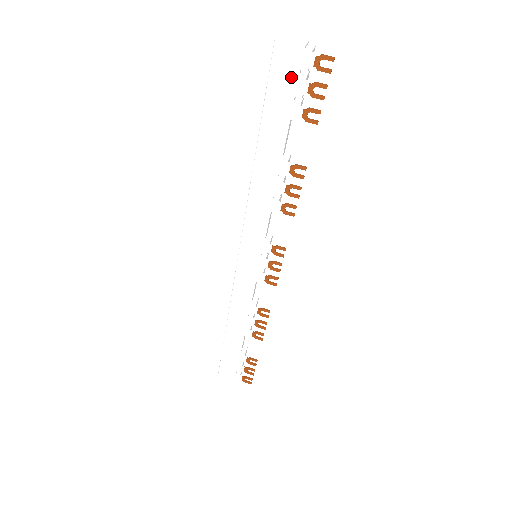
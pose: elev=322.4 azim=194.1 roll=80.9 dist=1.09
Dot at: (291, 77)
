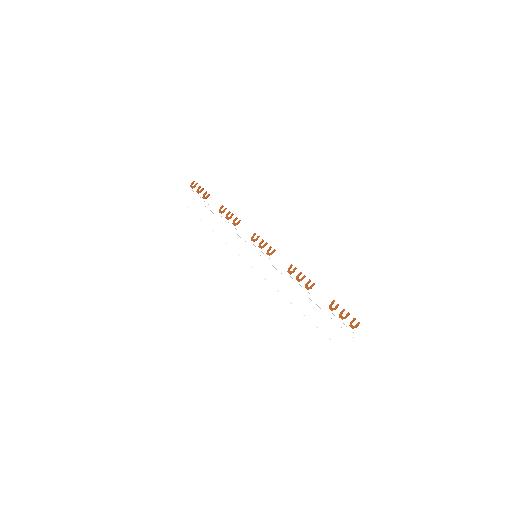
Dot at: (190, 198)
